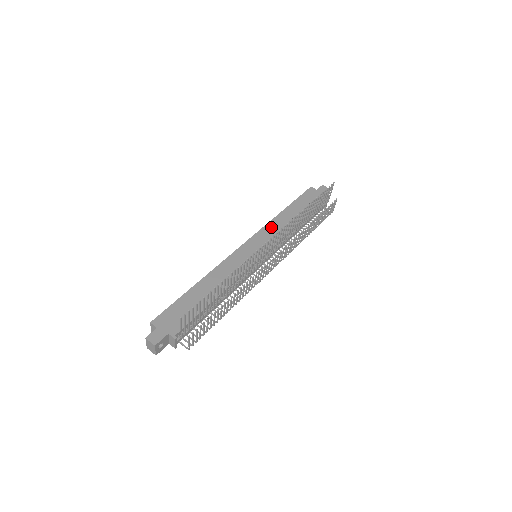
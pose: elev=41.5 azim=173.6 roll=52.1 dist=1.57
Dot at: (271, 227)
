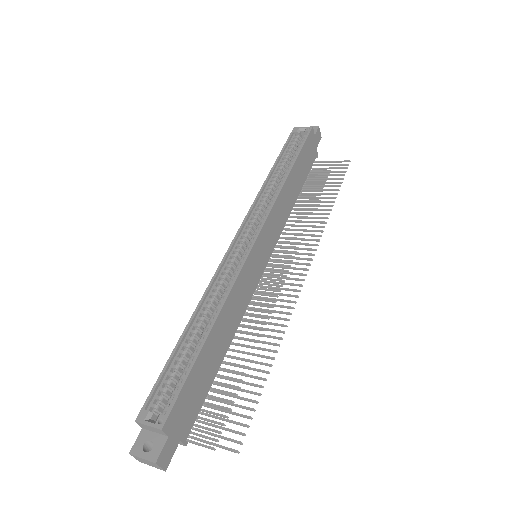
Dot at: (279, 206)
